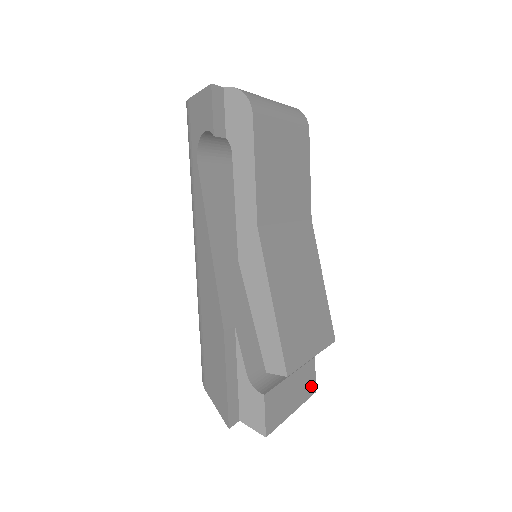
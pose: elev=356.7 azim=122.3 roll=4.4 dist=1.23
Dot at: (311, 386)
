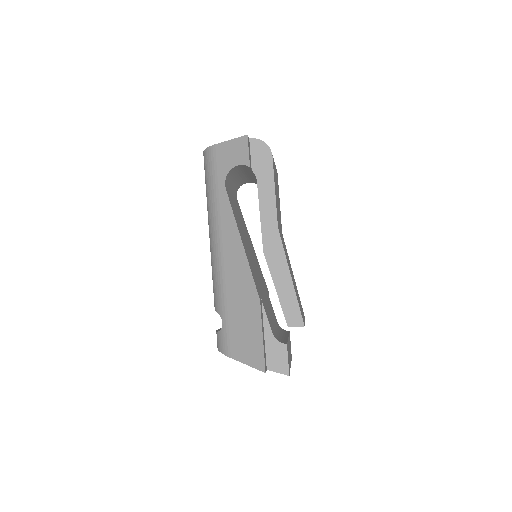
Dot at: occluded
